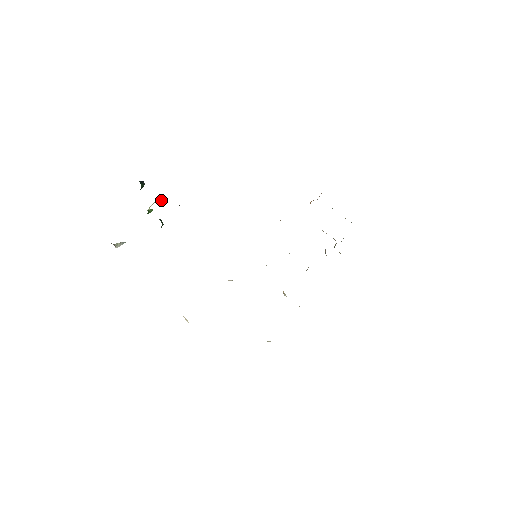
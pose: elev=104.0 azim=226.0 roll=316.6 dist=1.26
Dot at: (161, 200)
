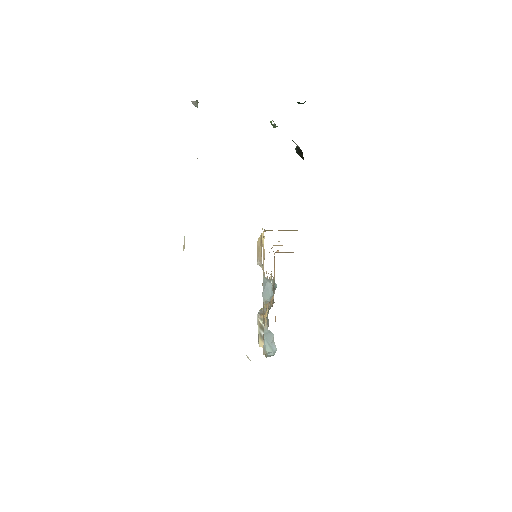
Dot at: occluded
